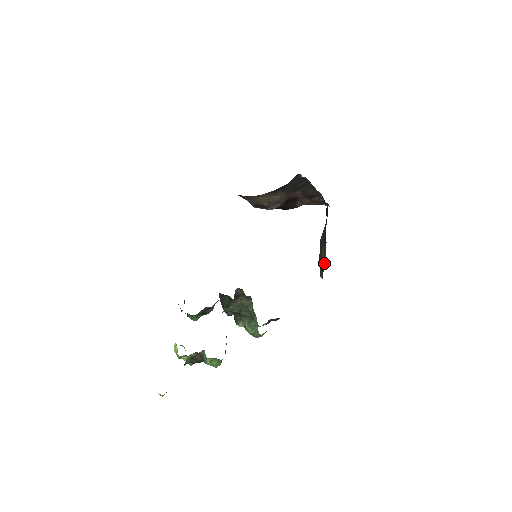
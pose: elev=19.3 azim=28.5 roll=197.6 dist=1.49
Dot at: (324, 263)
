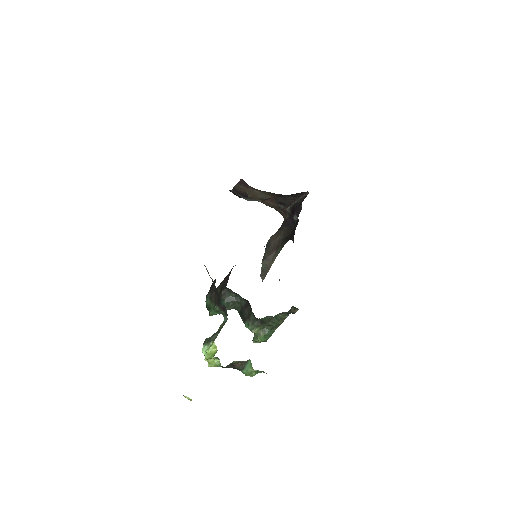
Dot at: (270, 267)
